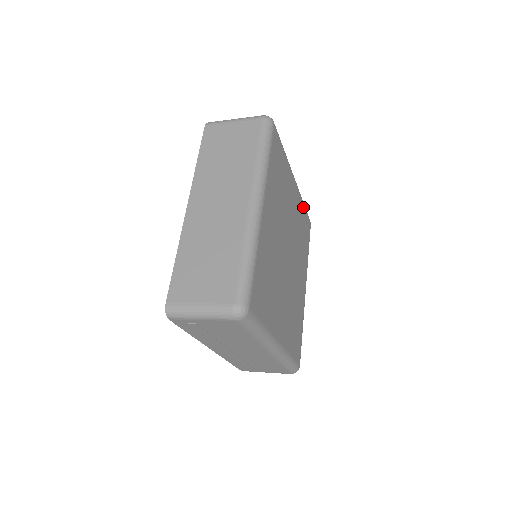
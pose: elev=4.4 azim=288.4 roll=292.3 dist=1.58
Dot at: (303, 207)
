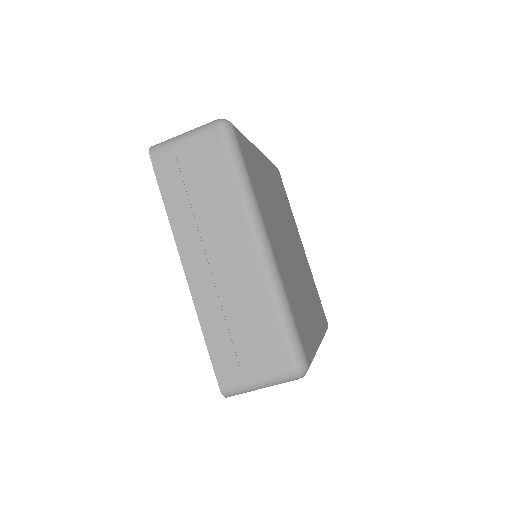
Dot at: (315, 285)
